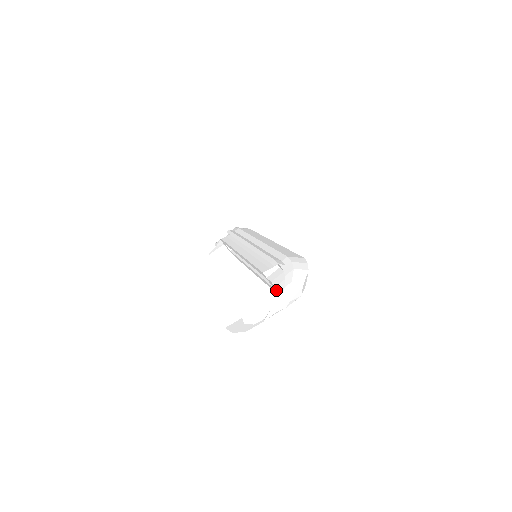
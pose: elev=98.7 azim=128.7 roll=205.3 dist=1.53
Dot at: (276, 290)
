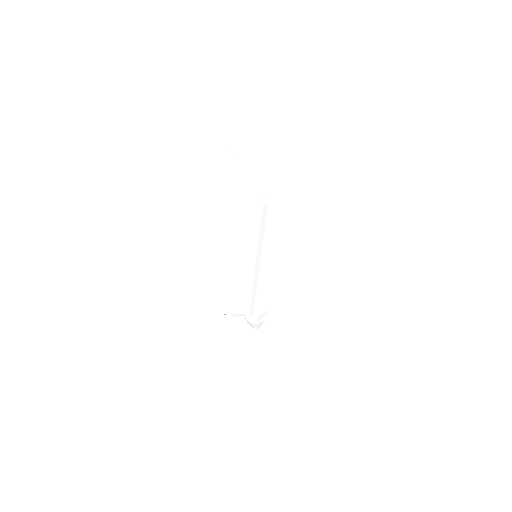
Dot at: occluded
